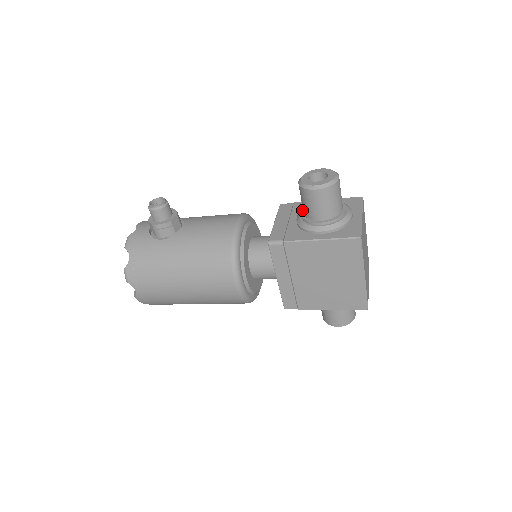
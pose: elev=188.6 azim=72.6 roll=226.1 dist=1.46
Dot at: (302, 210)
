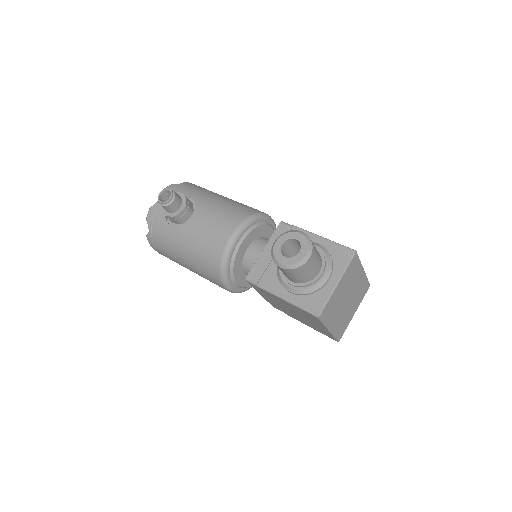
Dot at: occluded
